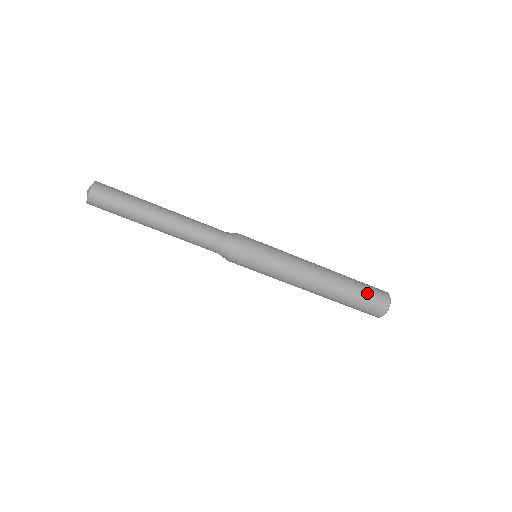
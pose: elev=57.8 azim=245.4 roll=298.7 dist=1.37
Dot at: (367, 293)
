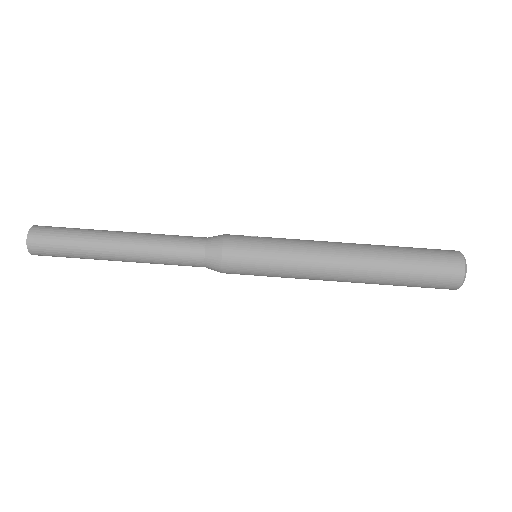
Dot at: (425, 264)
